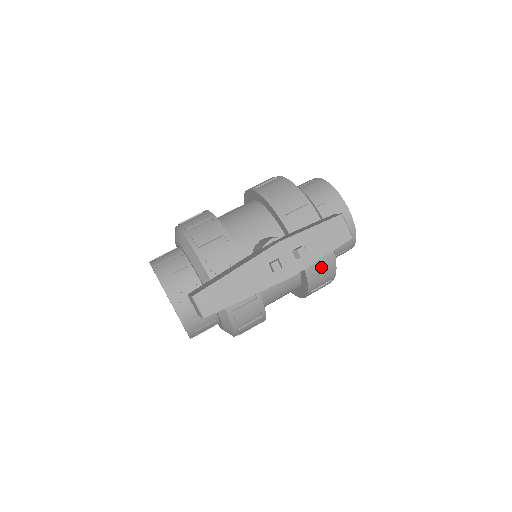
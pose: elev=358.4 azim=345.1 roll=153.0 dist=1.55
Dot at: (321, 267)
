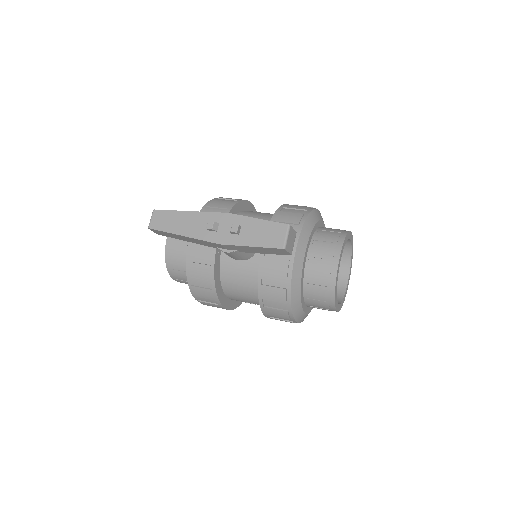
Dot at: (275, 282)
